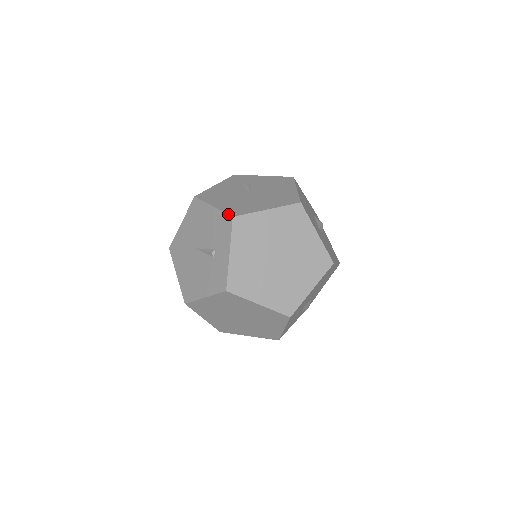
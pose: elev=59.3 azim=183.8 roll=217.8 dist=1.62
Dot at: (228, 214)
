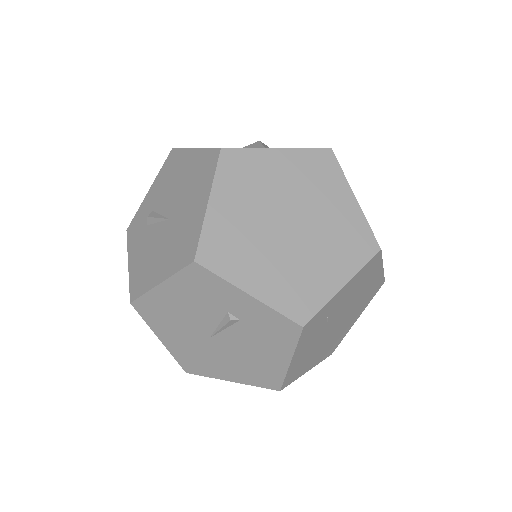
Dot at: (185, 267)
